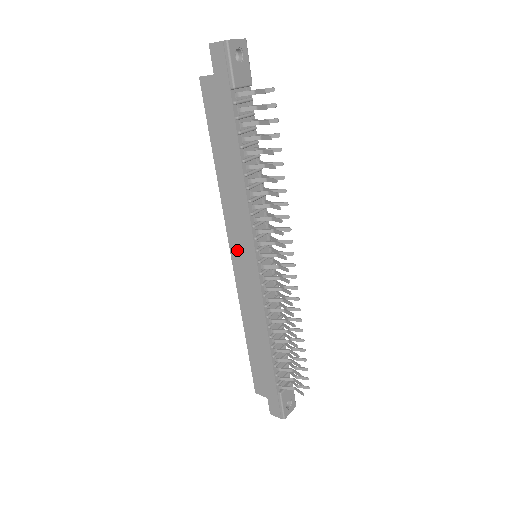
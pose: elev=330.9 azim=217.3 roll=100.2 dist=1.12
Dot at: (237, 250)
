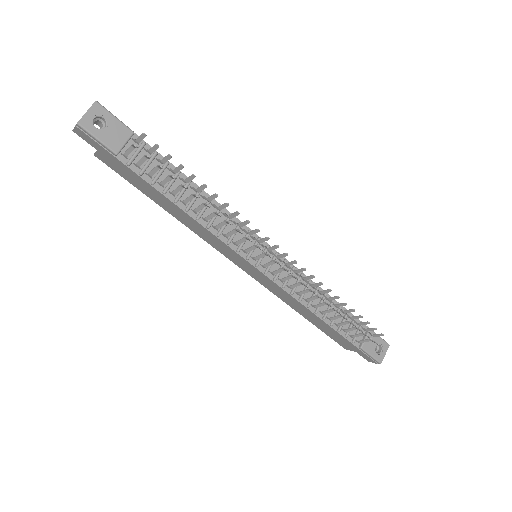
Dot at: (236, 261)
